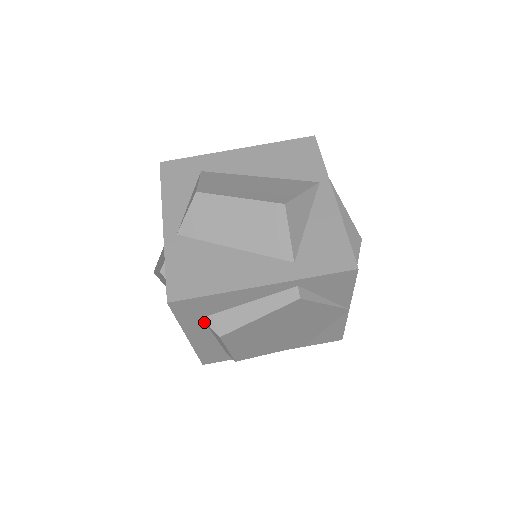
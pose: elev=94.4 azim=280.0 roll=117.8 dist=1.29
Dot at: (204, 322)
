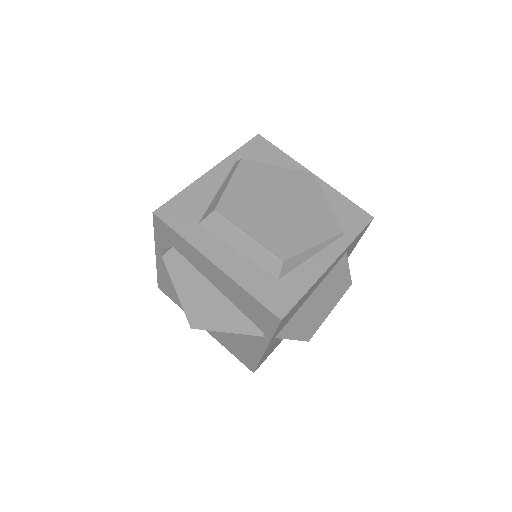
Dot at: (206, 231)
